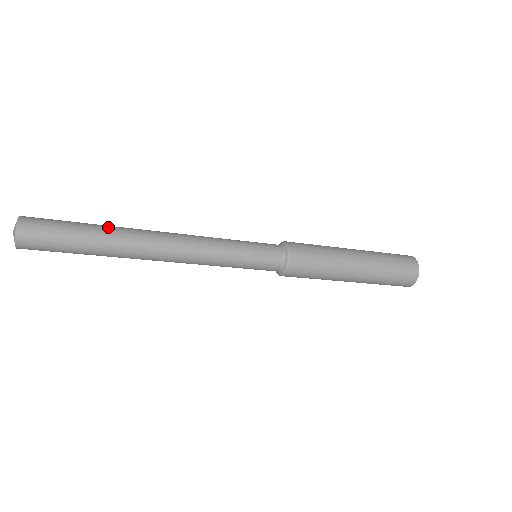
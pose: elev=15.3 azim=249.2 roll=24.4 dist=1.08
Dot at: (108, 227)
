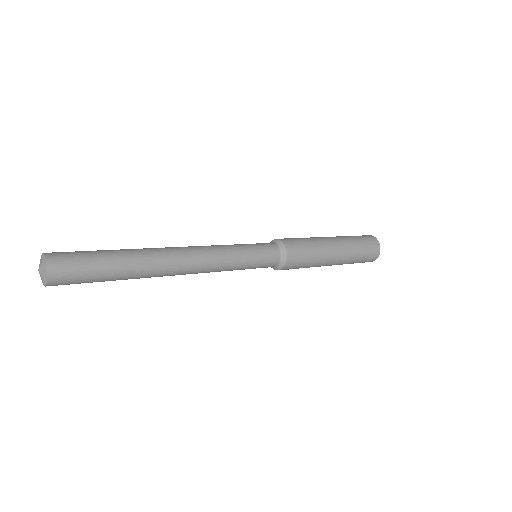
Dot at: (127, 249)
